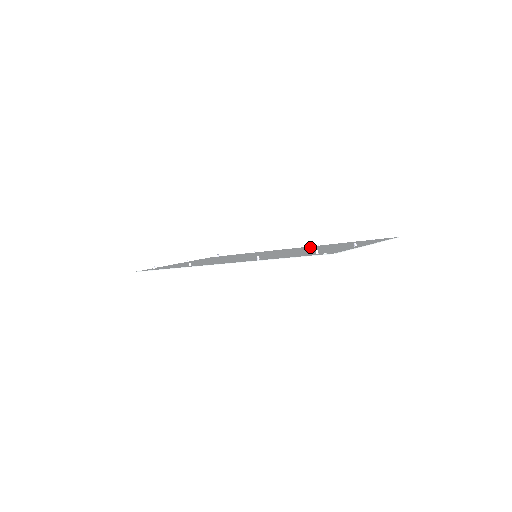
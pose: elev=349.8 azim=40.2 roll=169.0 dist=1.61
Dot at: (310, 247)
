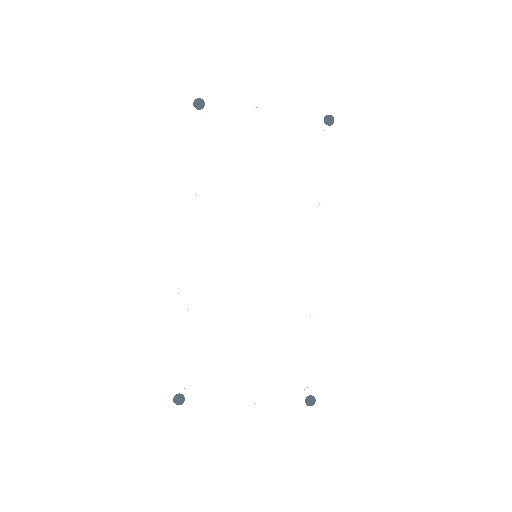
Dot at: (308, 211)
